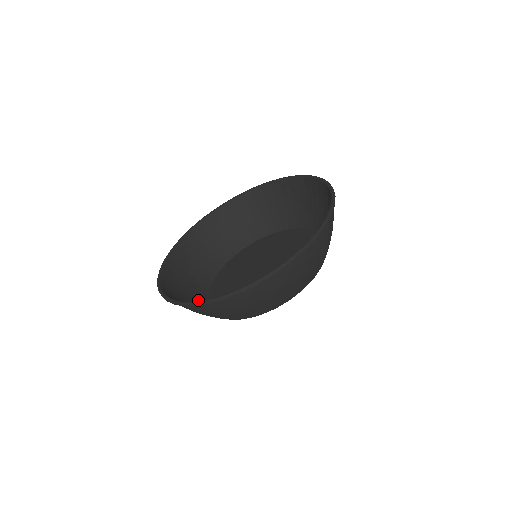
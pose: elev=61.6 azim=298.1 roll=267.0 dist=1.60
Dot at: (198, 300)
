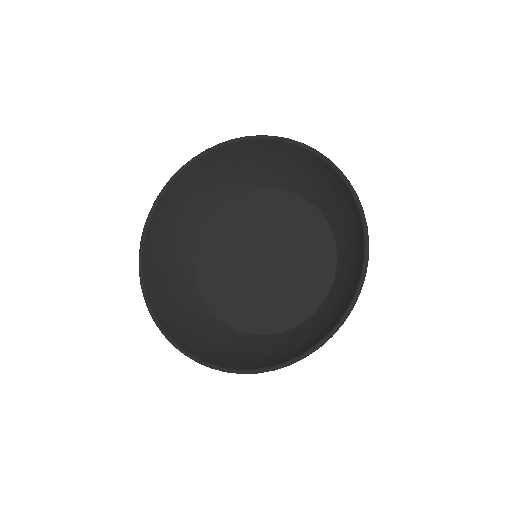
Dot at: (195, 307)
